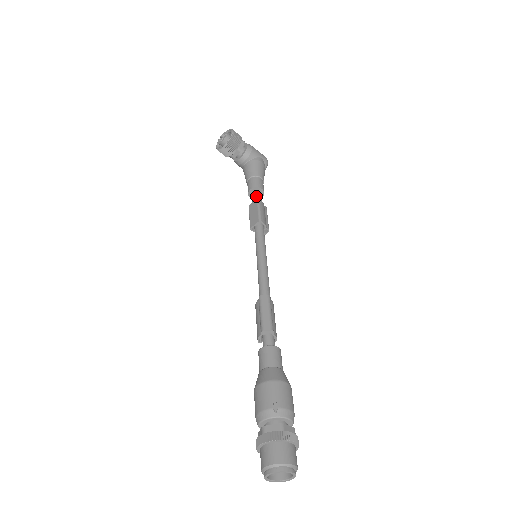
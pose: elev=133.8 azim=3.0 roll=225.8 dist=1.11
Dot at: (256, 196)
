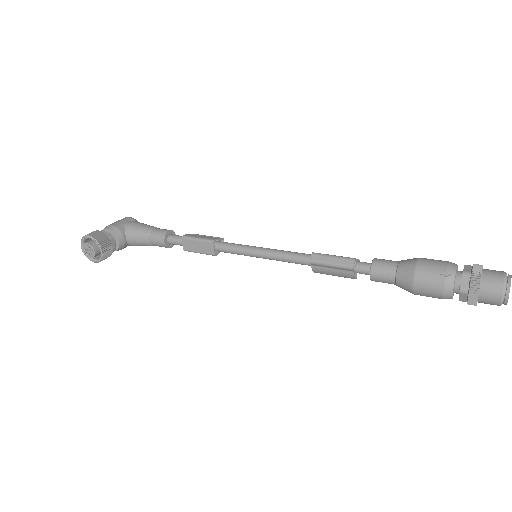
Dot at: (176, 239)
